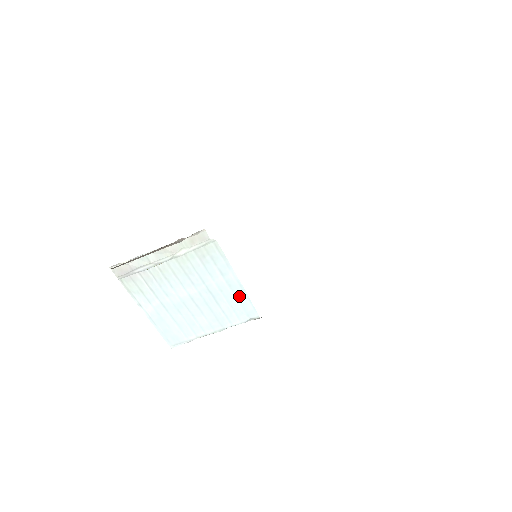
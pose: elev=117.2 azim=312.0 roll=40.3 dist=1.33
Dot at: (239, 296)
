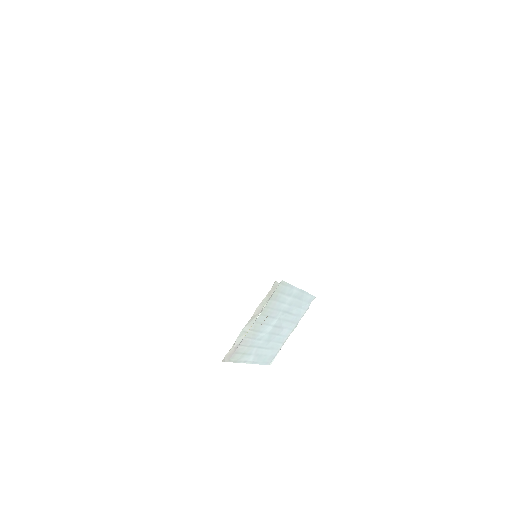
Dot at: (302, 297)
